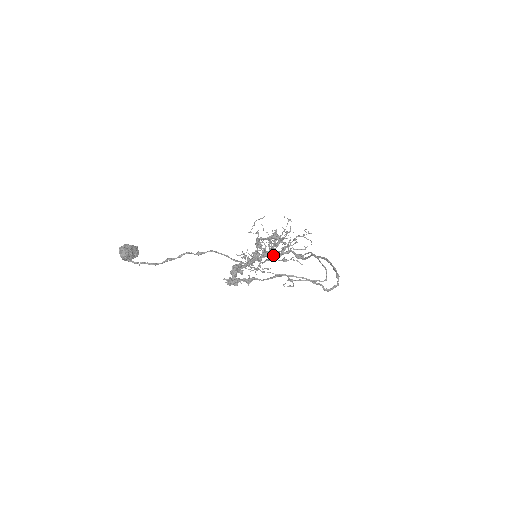
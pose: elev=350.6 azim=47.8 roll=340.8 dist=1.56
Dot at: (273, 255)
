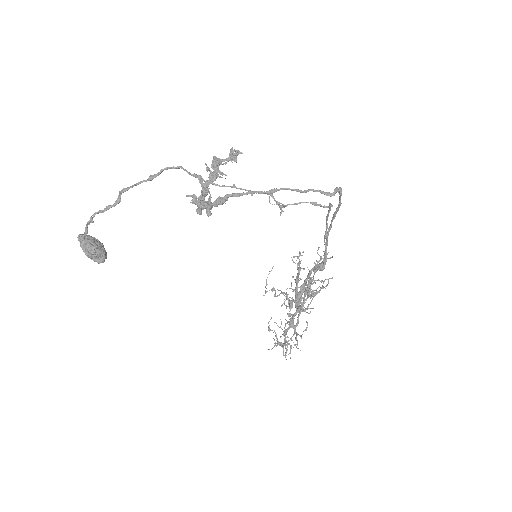
Dot at: (297, 294)
